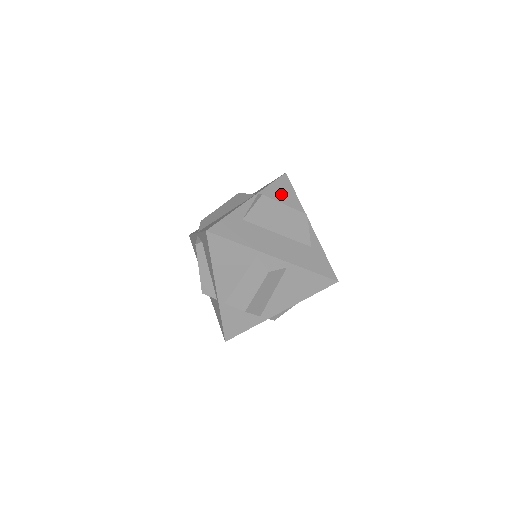
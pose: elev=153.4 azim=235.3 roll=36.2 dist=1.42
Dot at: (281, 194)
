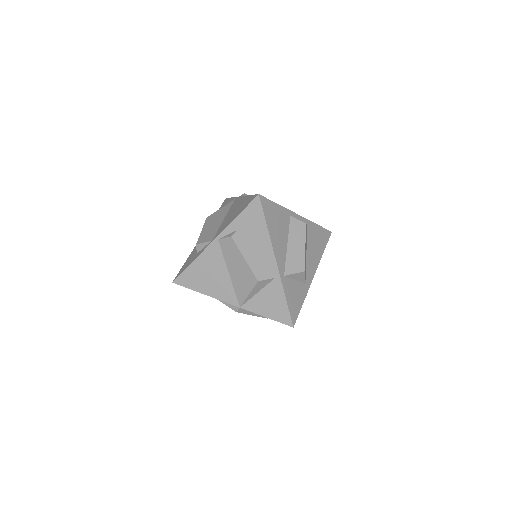
Dot at: occluded
